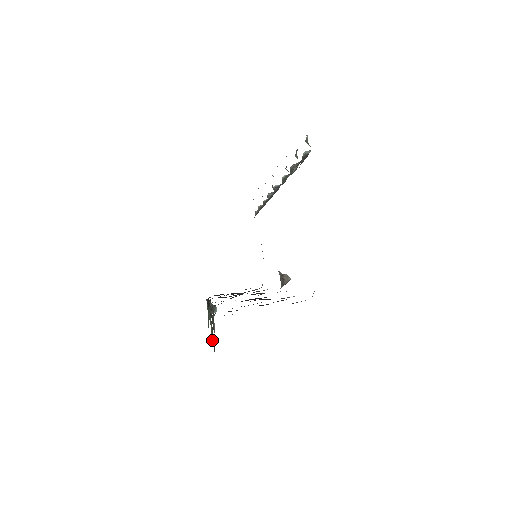
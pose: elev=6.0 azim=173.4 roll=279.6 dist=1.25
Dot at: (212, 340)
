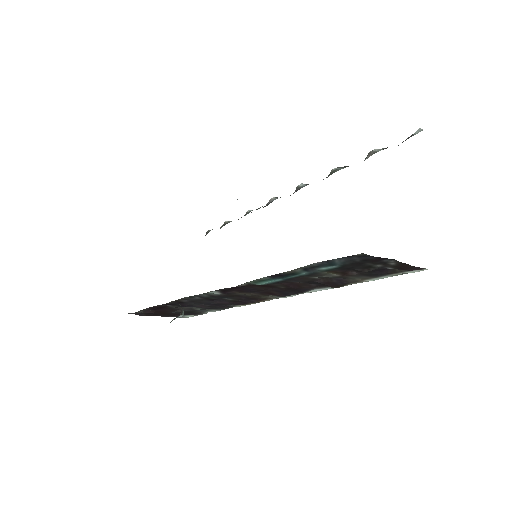
Dot at: occluded
